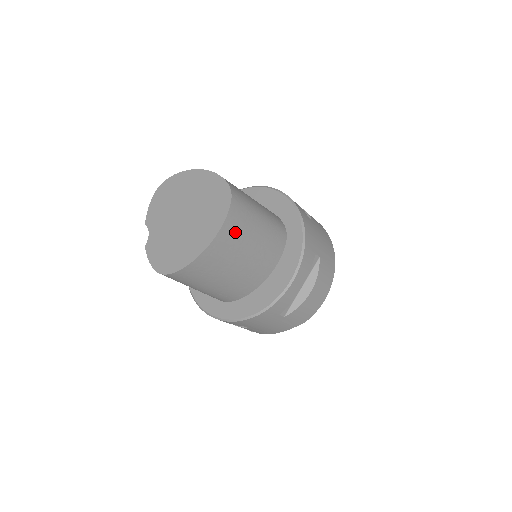
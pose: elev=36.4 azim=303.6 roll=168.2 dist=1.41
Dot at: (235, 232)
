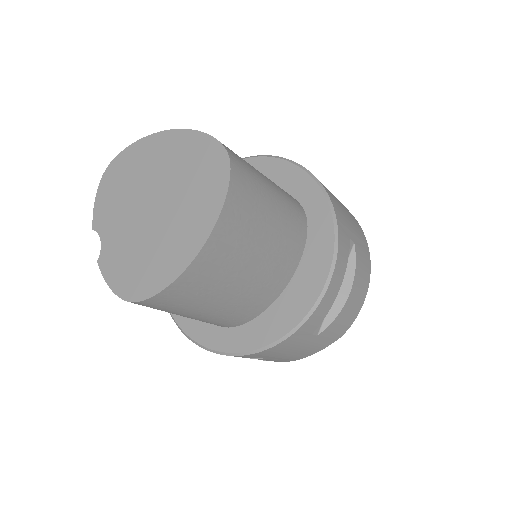
Dot at: (242, 217)
